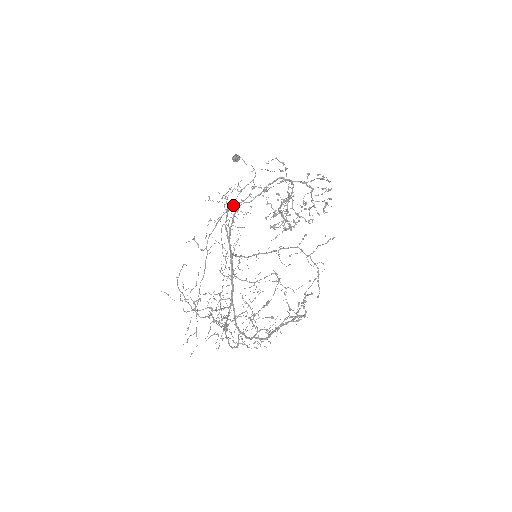
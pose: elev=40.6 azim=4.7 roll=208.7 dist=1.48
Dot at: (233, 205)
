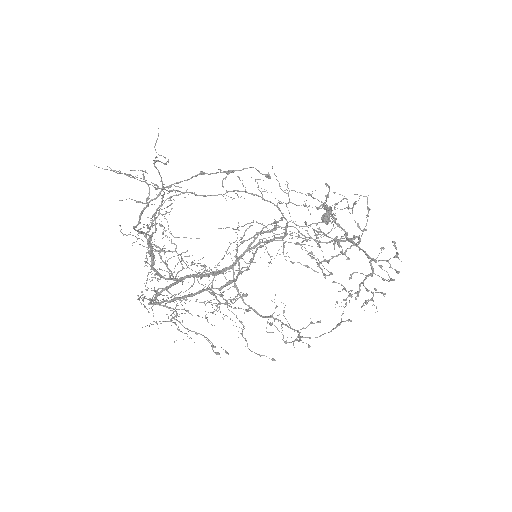
Dot at: (284, 232)
